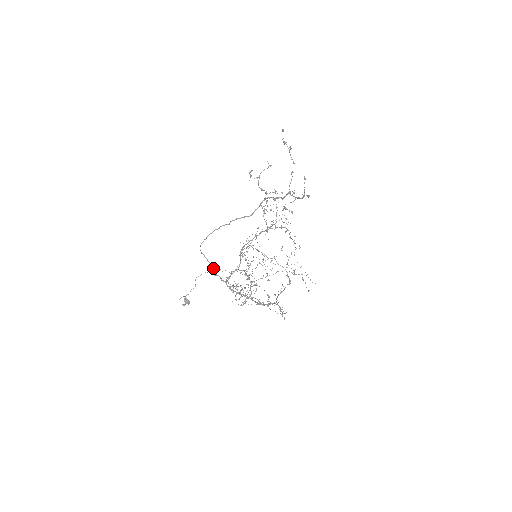
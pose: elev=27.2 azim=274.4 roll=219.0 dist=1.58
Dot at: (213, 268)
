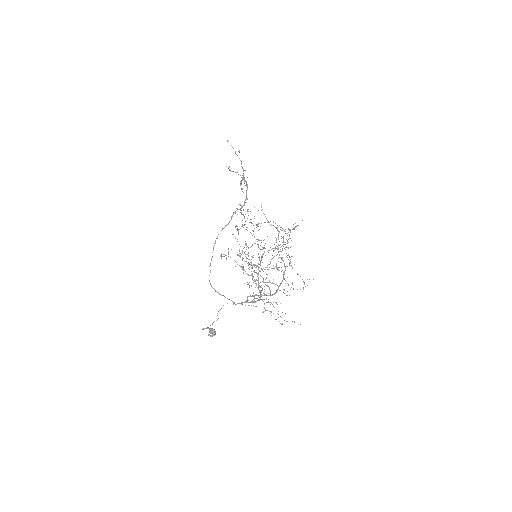
Dot at: (233, 303)
